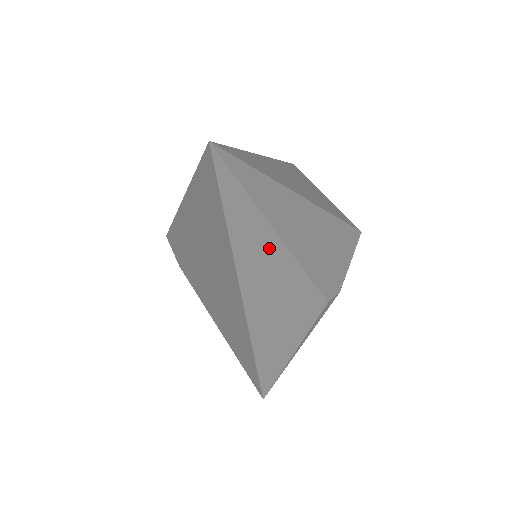
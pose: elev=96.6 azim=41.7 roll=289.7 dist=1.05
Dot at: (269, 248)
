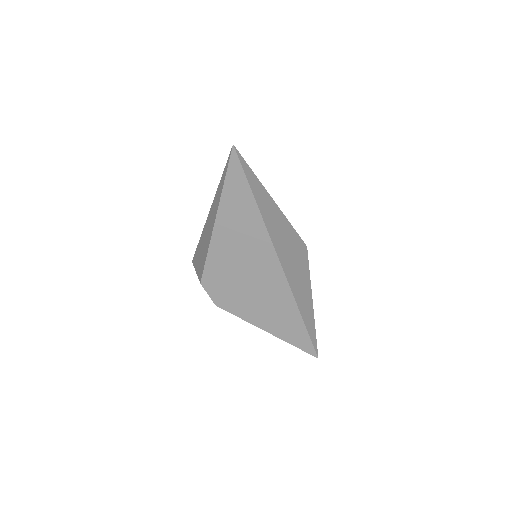
Dot at: (270, 206)
